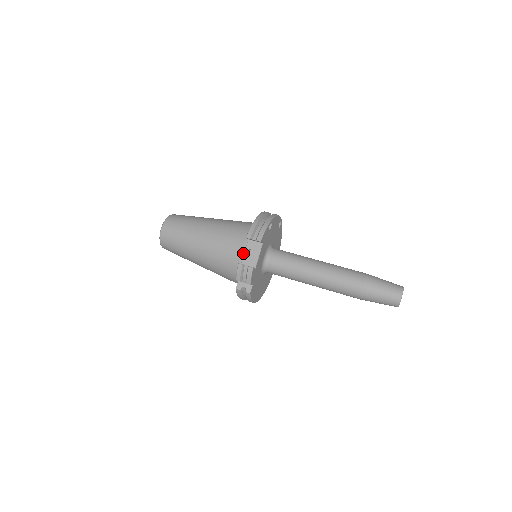
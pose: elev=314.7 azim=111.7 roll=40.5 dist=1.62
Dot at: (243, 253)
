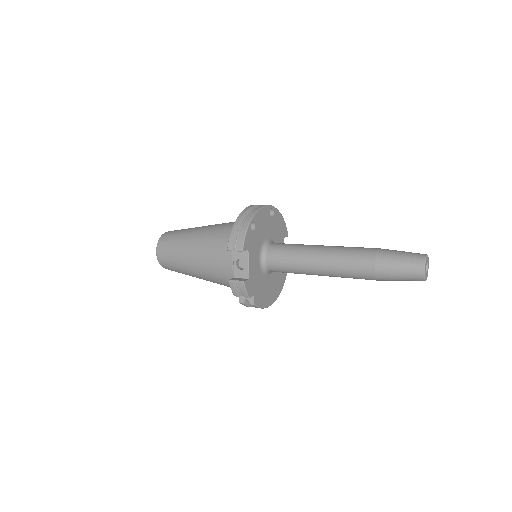
Dot at: (233, 265)
